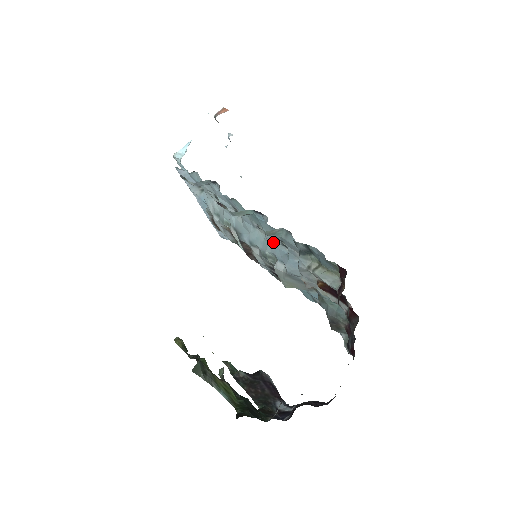
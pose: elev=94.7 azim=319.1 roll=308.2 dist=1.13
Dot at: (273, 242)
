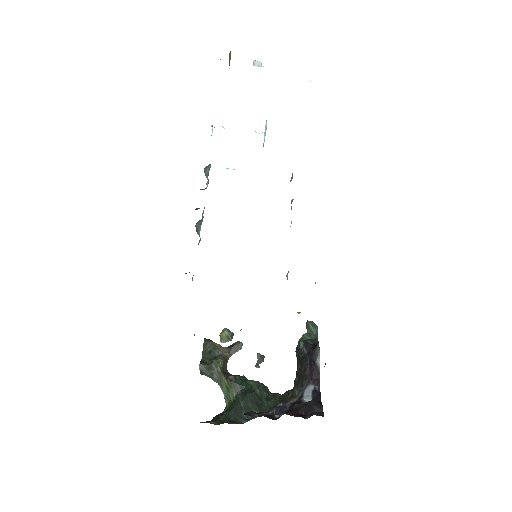
Dot at: occluded
